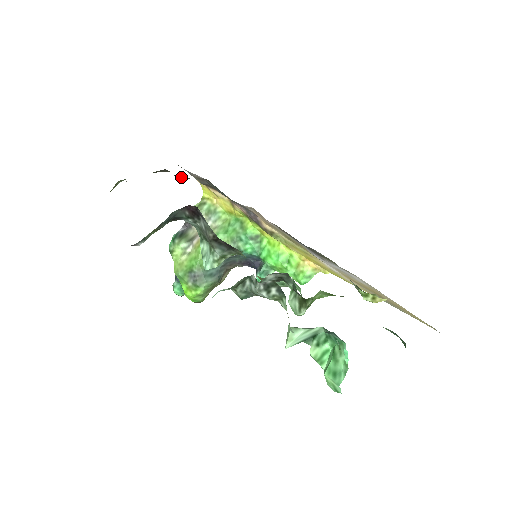
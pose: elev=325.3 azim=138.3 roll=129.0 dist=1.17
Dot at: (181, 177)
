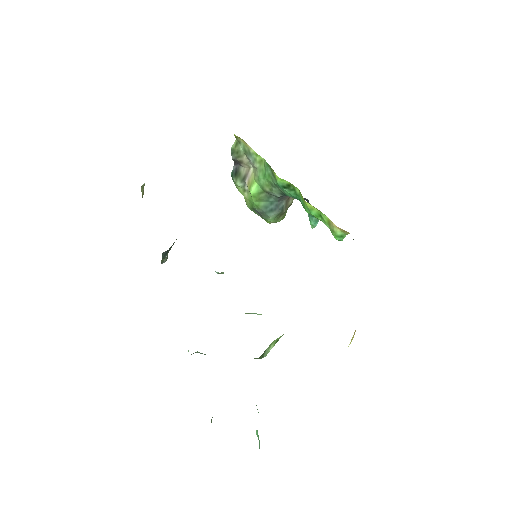
Dot at: occluded
